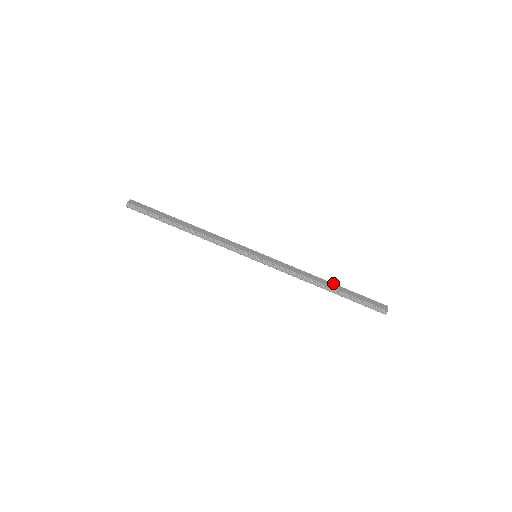
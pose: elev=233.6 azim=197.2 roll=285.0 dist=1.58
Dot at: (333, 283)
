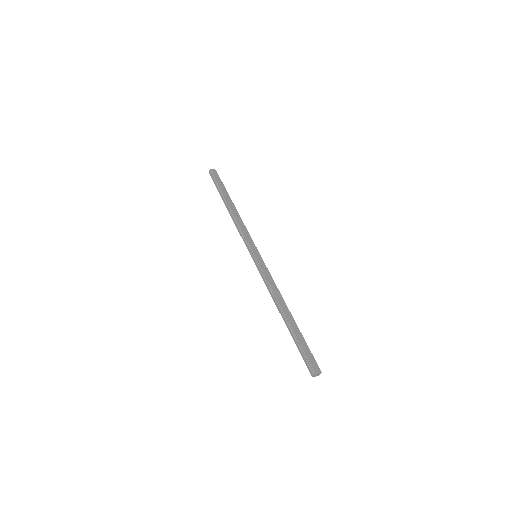
Dot at: occluded
